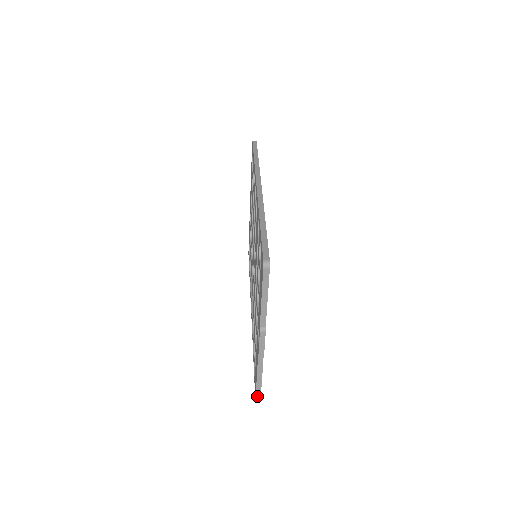
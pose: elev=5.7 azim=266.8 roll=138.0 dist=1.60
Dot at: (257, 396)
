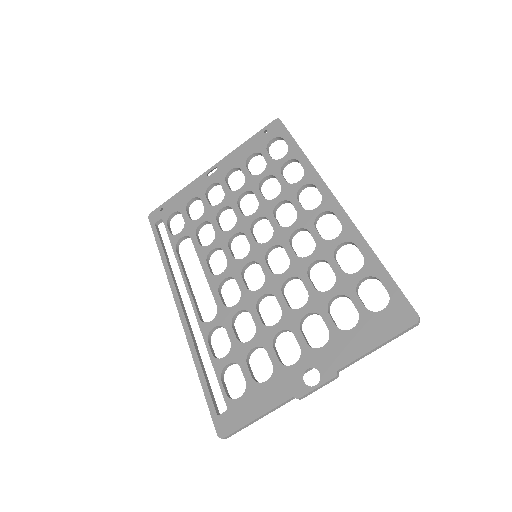
Dot at: (228, 436)
